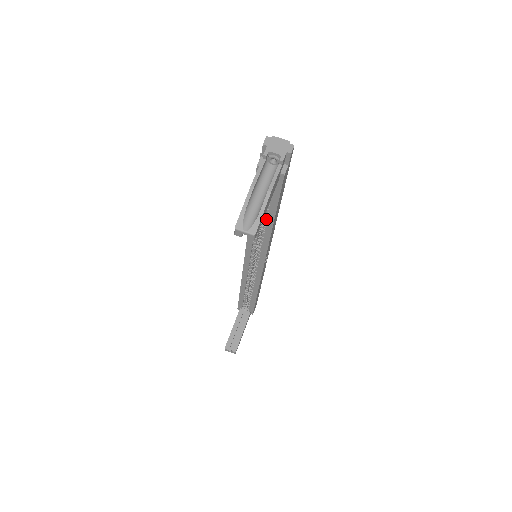
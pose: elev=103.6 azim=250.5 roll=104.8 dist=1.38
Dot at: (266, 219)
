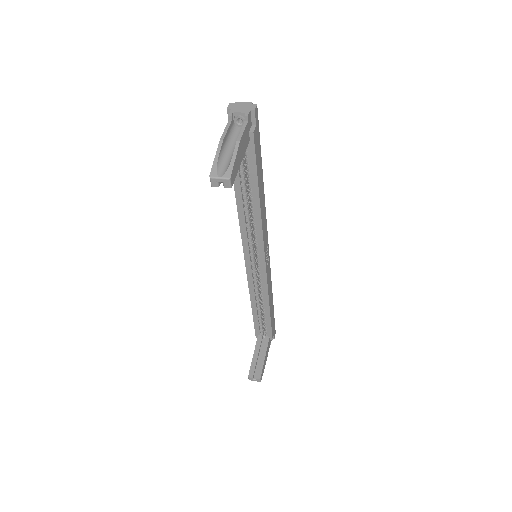
Dot at: (252, 198)
